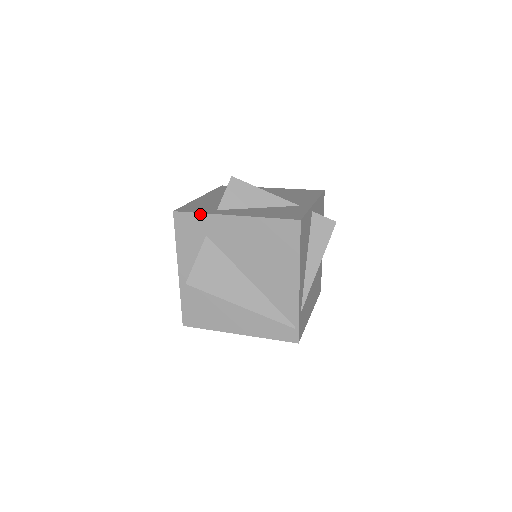
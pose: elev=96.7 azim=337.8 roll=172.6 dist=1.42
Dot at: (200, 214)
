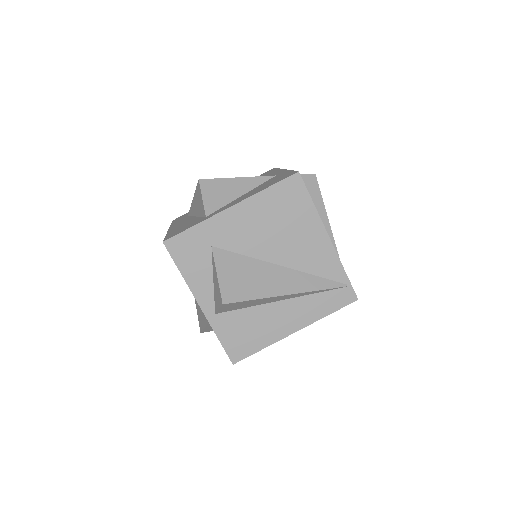
Dot at: (194, 227)
